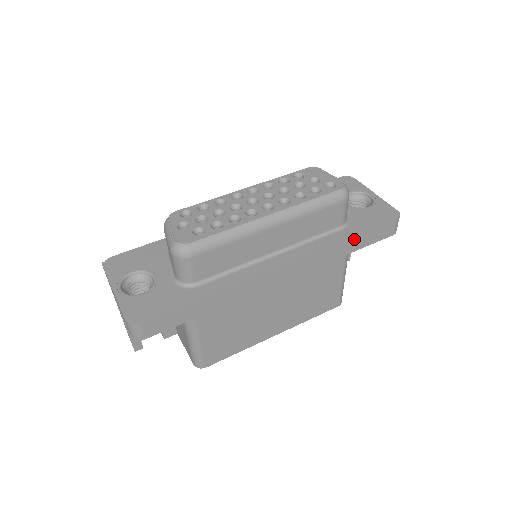
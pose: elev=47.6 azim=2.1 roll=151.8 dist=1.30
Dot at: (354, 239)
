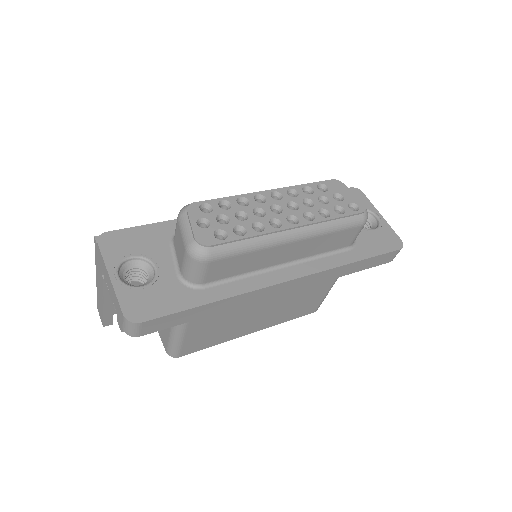
Dot at: (359, 263)
